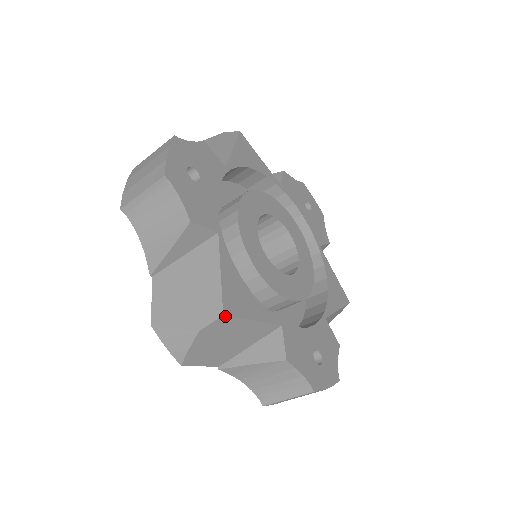
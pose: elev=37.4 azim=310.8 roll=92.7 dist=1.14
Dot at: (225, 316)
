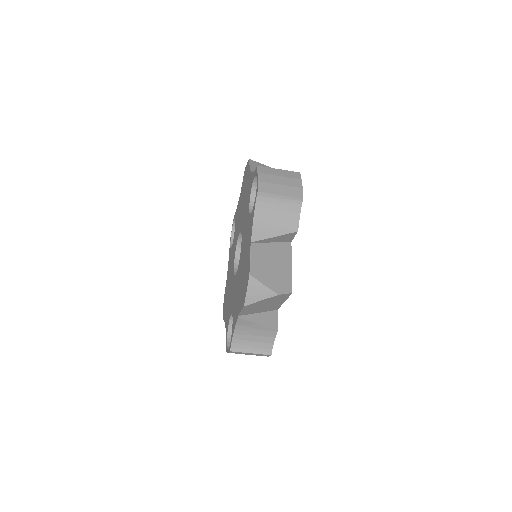
Dot at: occluded
